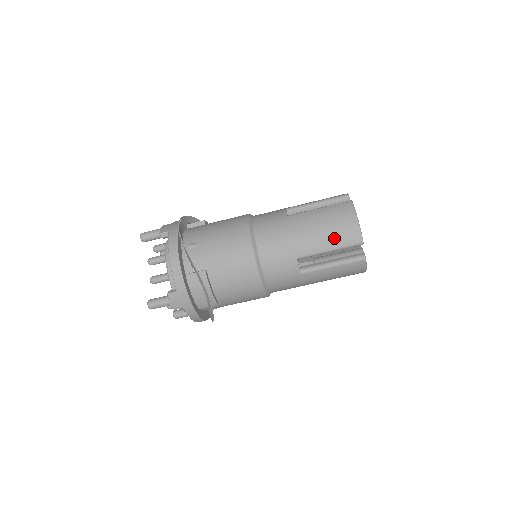
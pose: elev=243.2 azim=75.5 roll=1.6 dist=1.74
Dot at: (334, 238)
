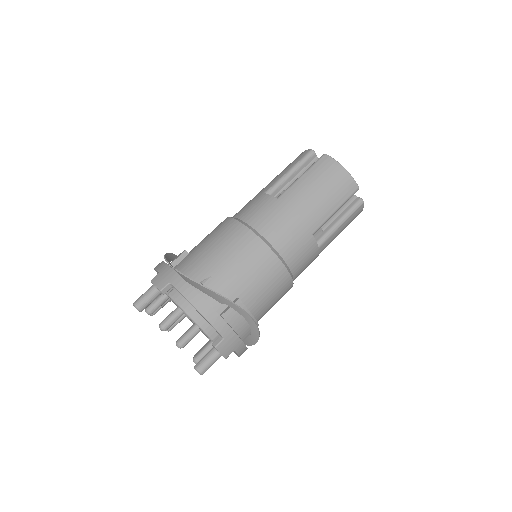
Dot at: (335, 197)
